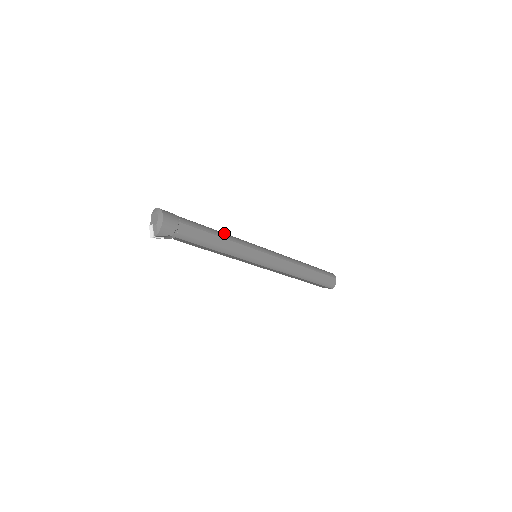
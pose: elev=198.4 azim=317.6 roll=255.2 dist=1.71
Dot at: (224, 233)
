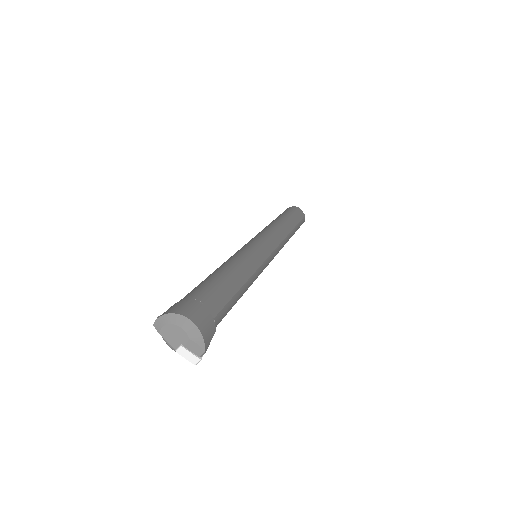
Dot at: (227, 263)
